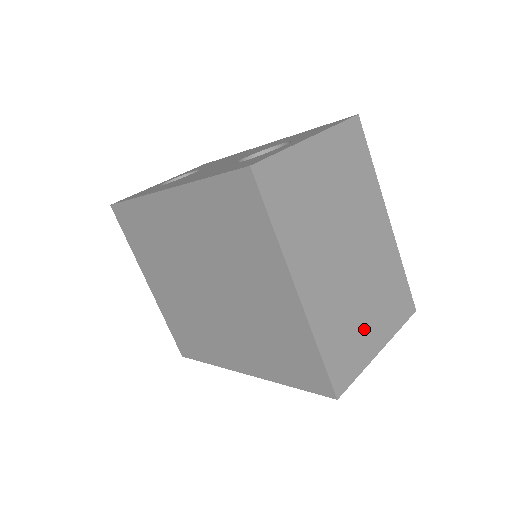
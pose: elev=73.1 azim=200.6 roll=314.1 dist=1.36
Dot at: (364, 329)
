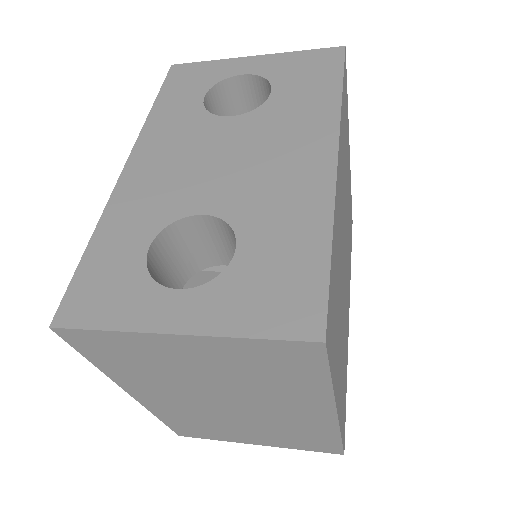
Dot at: (235, 433)
